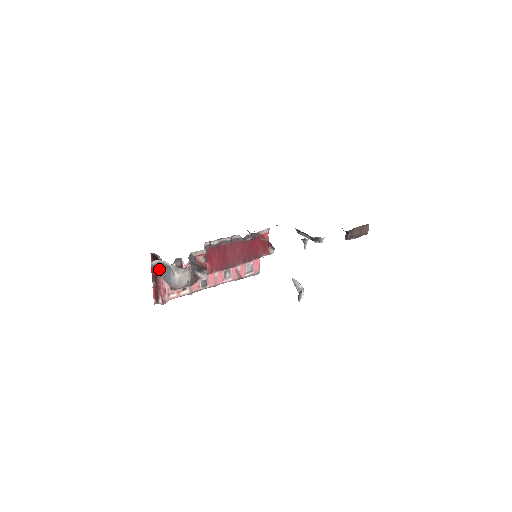
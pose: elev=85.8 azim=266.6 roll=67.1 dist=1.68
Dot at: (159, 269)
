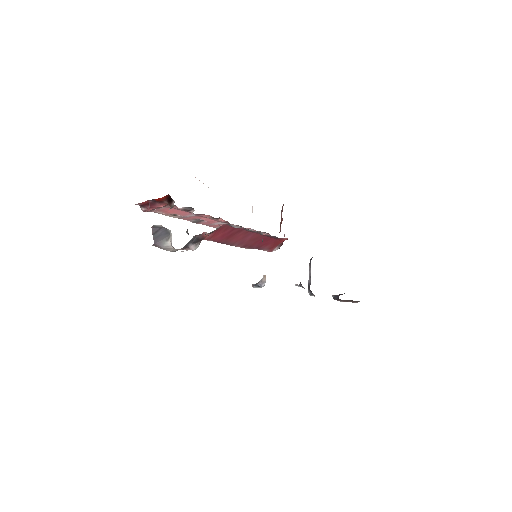
Dot at: (158, 230)
